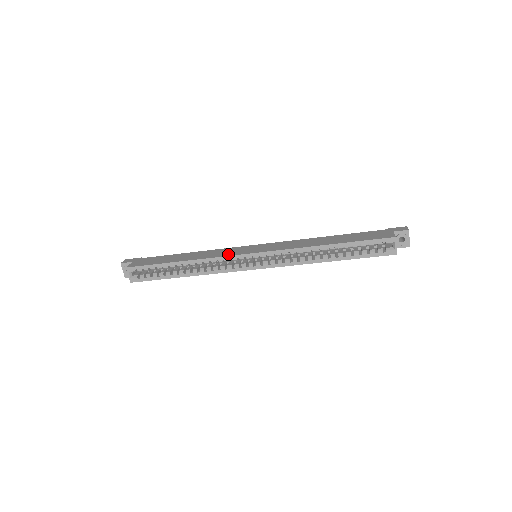
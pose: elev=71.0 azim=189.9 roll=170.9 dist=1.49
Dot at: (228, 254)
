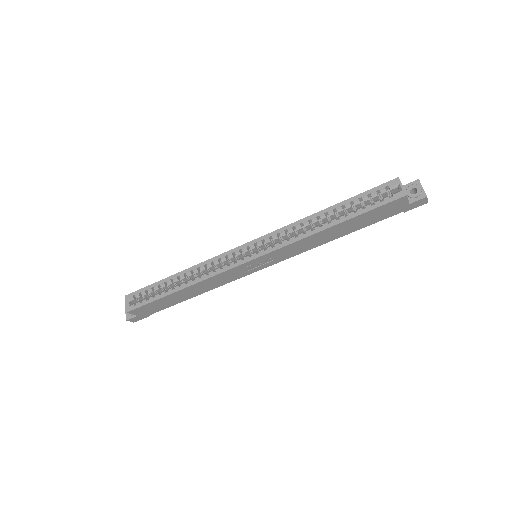
Dot at: (224, 255)
